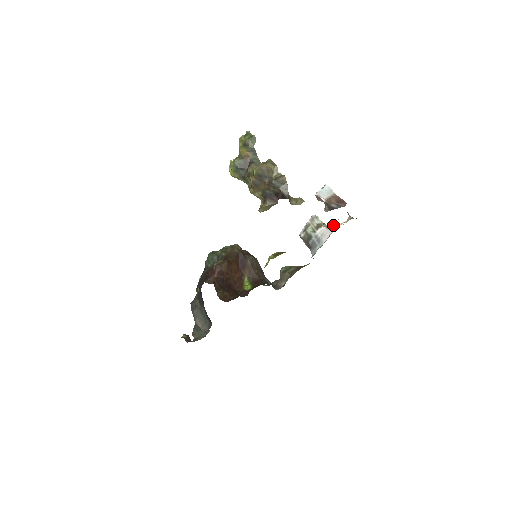
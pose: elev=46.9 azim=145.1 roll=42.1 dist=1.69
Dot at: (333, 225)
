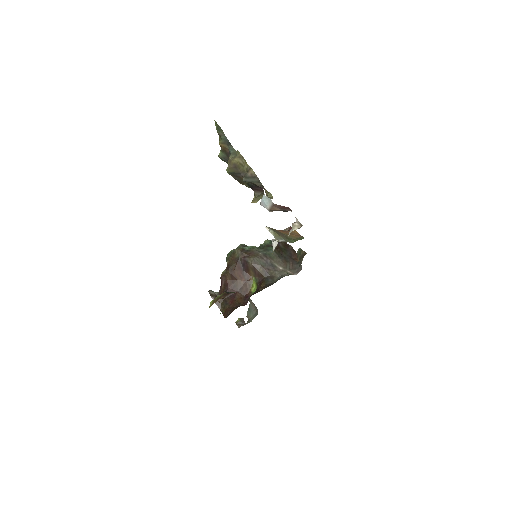
Dot at: (273, 246)
